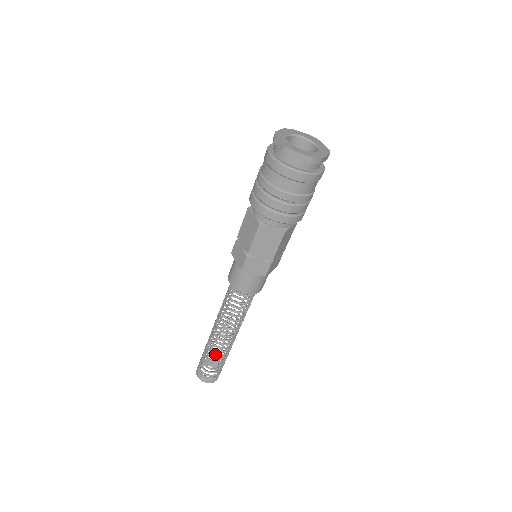
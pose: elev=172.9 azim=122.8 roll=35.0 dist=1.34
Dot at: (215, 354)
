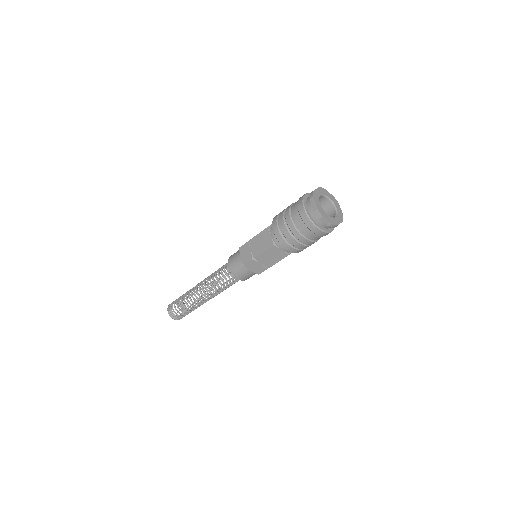
Dot at: (191, 304)
